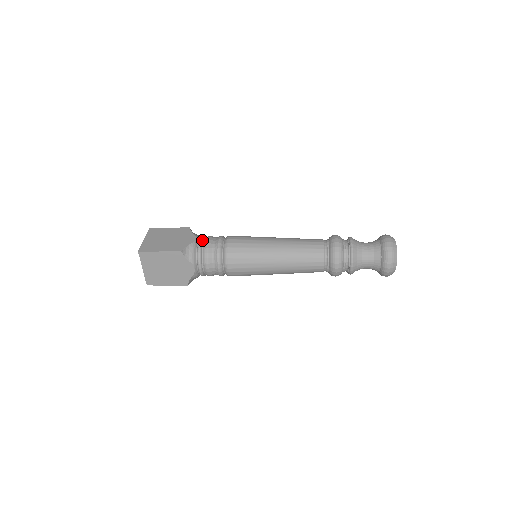
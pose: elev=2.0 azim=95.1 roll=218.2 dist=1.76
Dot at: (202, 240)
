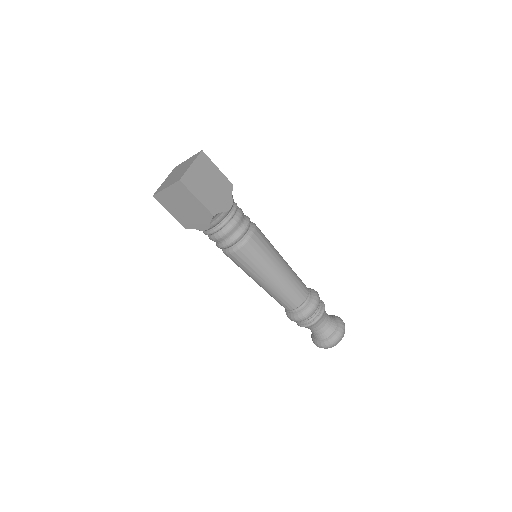
Dot at: occluded
